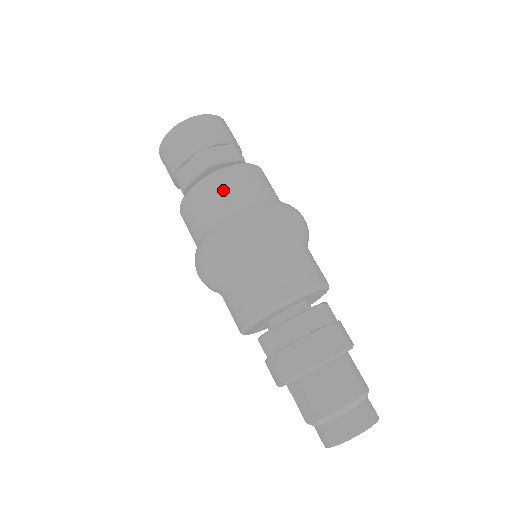
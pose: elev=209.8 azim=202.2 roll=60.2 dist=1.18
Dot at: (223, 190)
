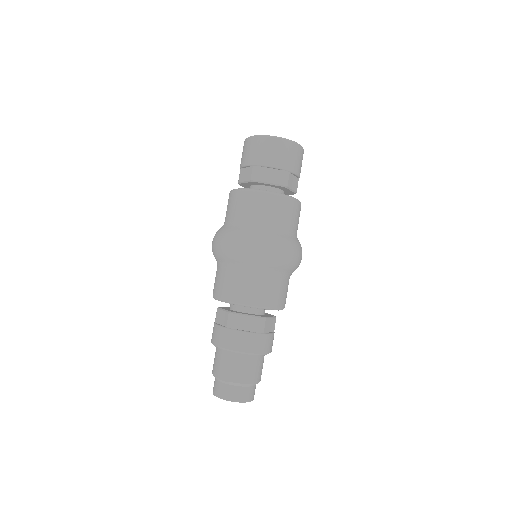
Dot at: (284, 212)
